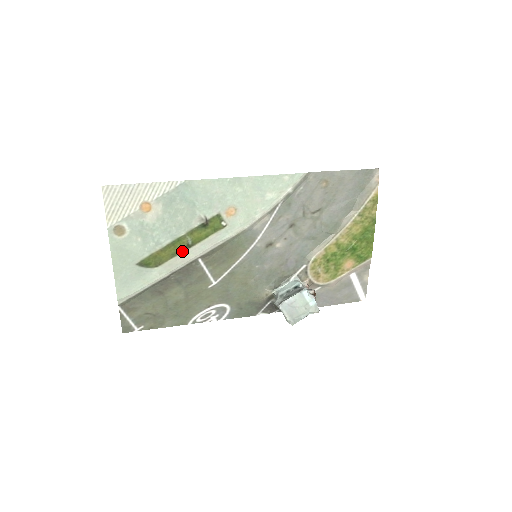
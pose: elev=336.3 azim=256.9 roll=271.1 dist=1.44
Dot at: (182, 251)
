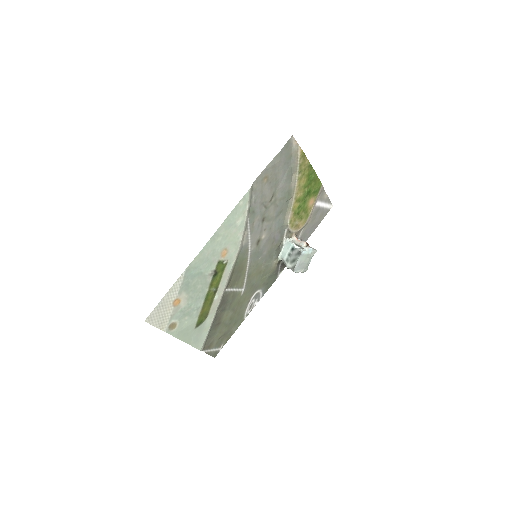
Dot at: (214, 297)
